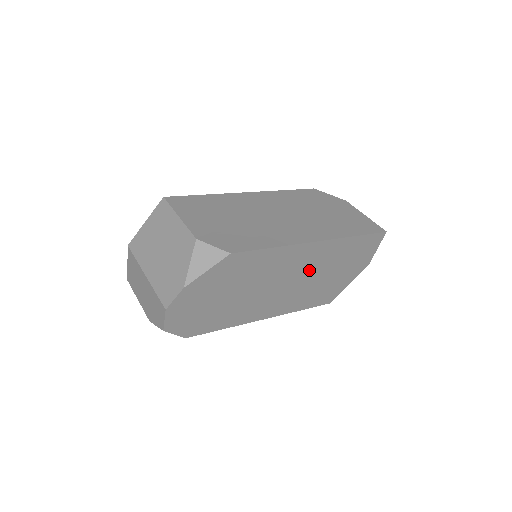
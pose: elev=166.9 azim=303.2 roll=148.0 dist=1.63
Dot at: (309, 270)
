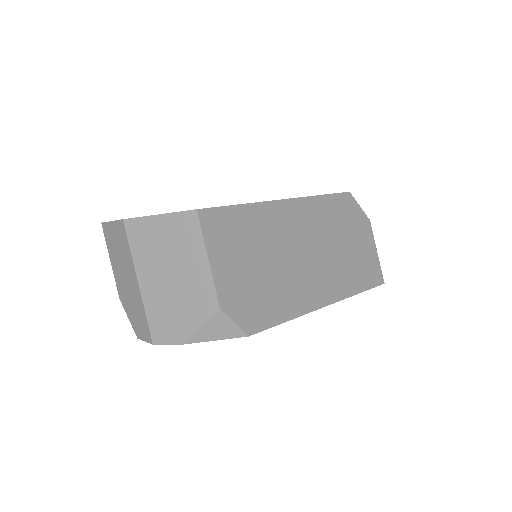
Dot at: occluded
